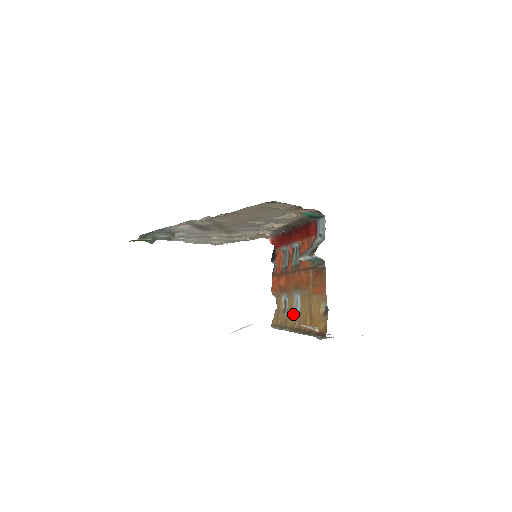
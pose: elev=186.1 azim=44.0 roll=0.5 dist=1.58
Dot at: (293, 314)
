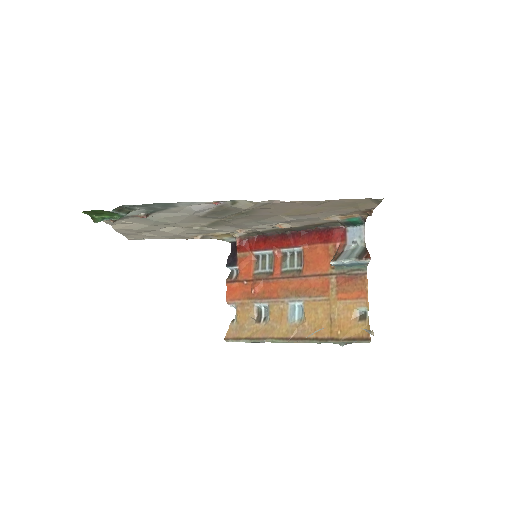
Dot at: (286, 323)
